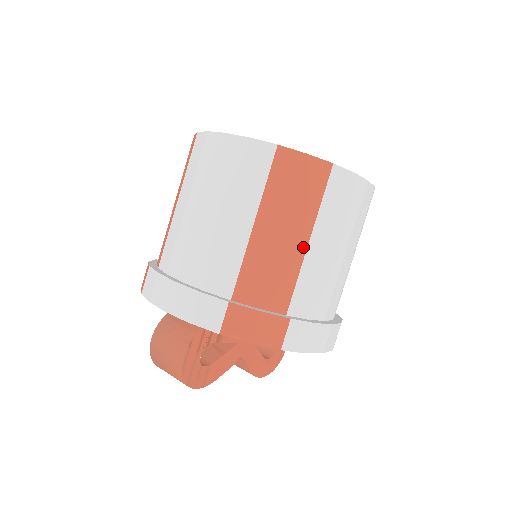
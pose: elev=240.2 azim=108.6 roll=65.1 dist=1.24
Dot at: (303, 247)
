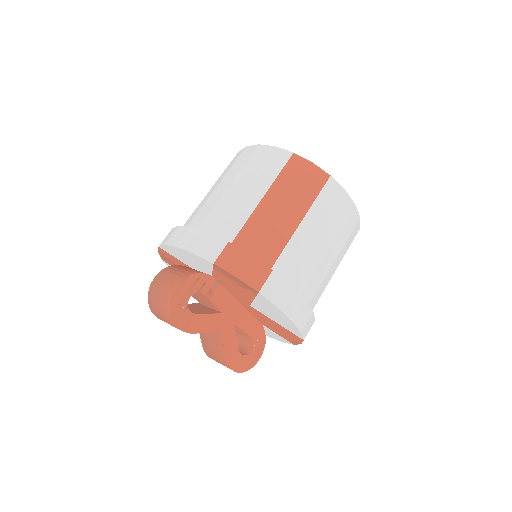
Dot at: (296, 224)
